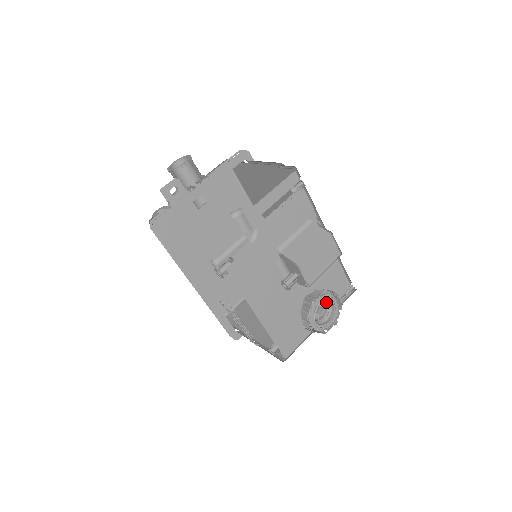
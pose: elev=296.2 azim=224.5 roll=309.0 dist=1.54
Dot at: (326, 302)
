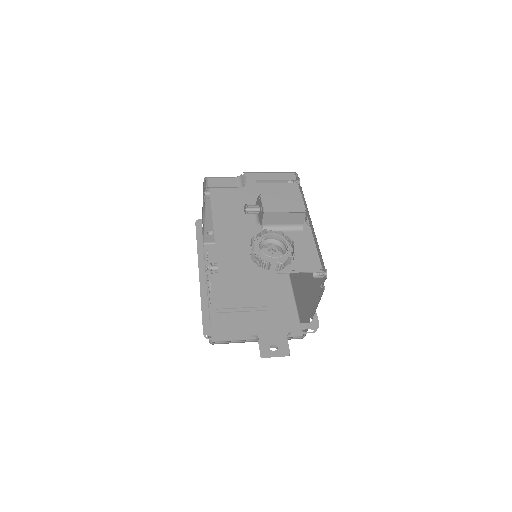
Dot at: (283, 252)
